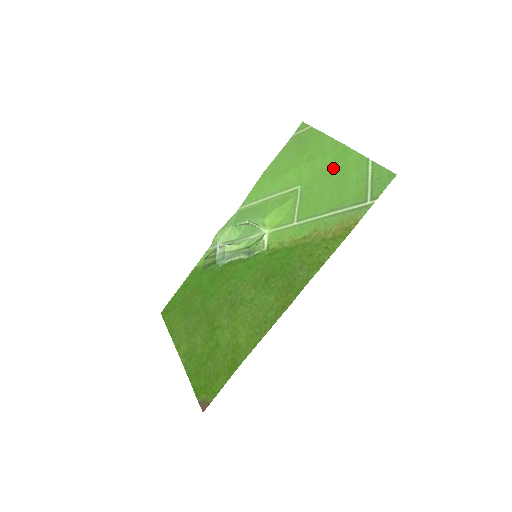
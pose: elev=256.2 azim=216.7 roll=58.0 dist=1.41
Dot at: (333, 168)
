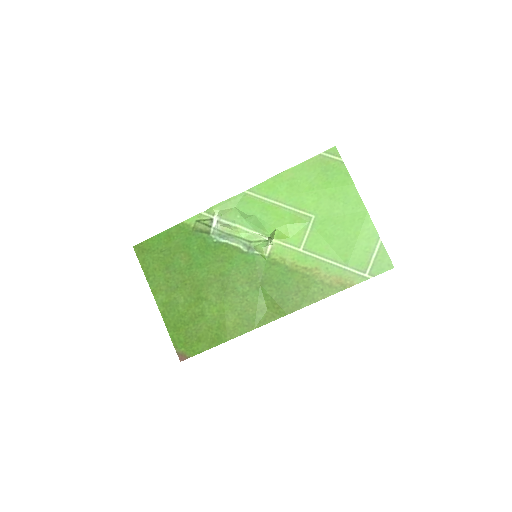
Dot at: (349, 223)
